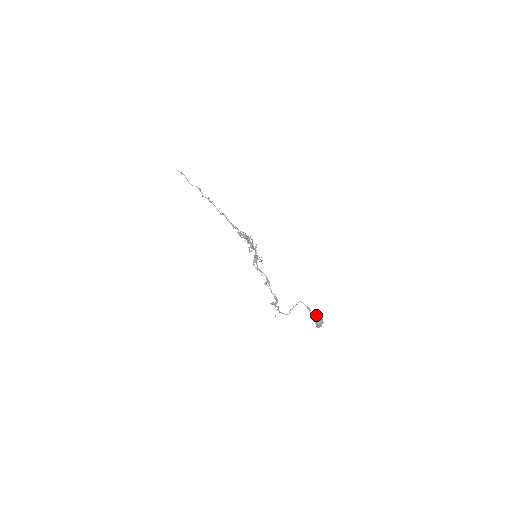
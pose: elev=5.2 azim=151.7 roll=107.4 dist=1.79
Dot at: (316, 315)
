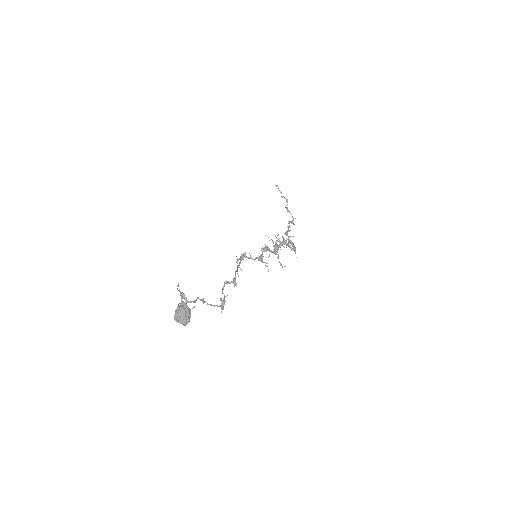
Dot at: (182, 304)
